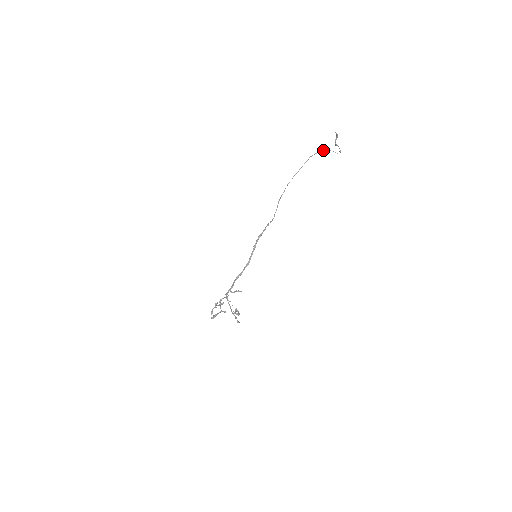
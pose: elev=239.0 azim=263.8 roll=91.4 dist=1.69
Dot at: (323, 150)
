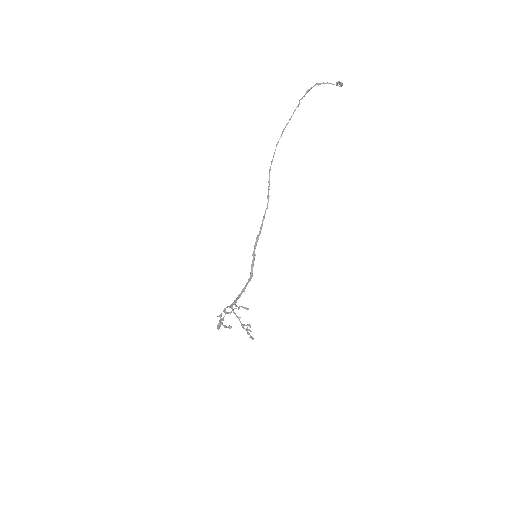
Dot at: (317, 84)
